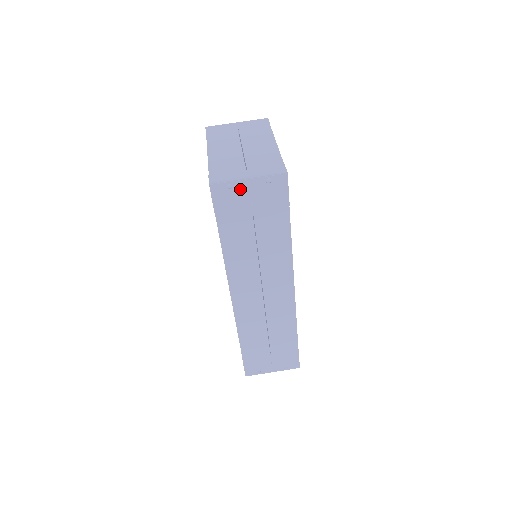
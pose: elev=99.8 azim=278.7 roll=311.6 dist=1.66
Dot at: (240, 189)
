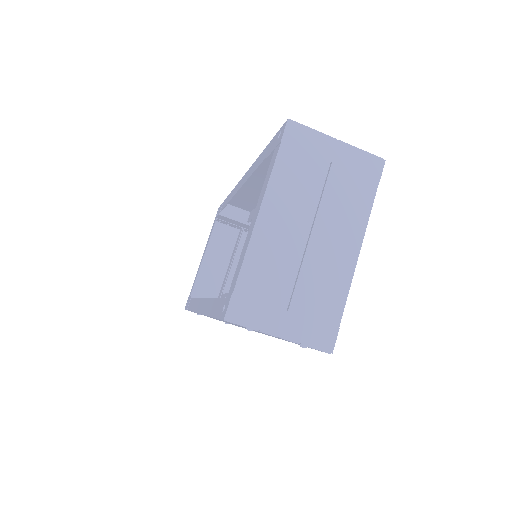
Dot at: occluded
